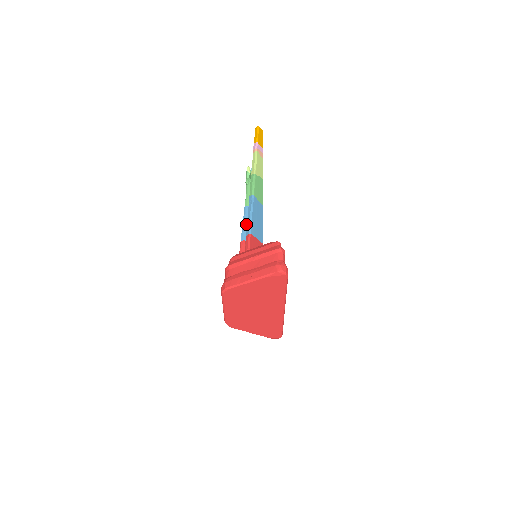
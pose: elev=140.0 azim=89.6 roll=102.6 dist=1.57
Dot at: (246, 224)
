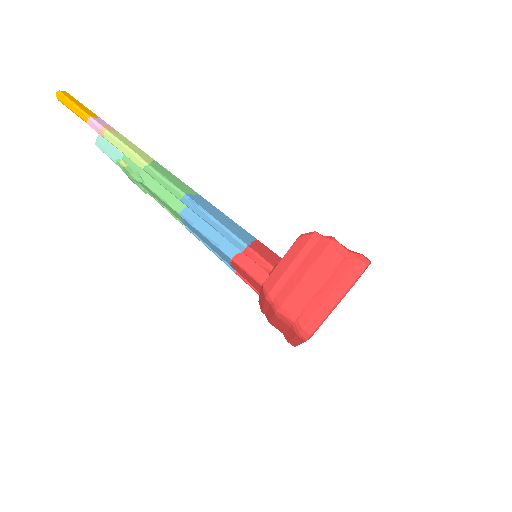
Dot at: (211, 234)
